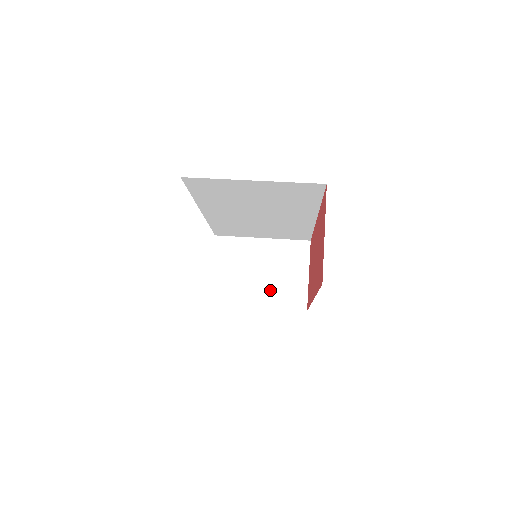
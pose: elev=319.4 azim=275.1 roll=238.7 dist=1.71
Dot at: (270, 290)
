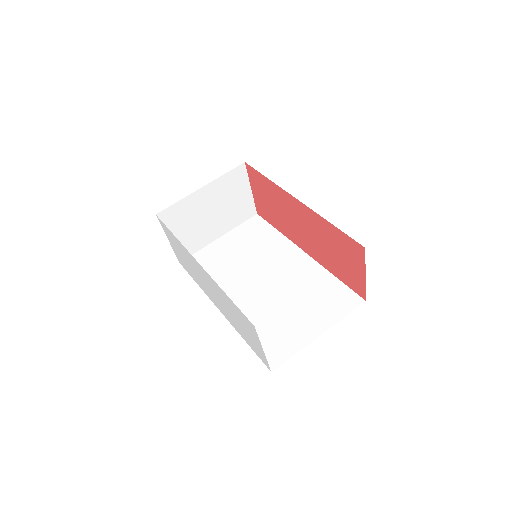
Dot at: (224, 220)
